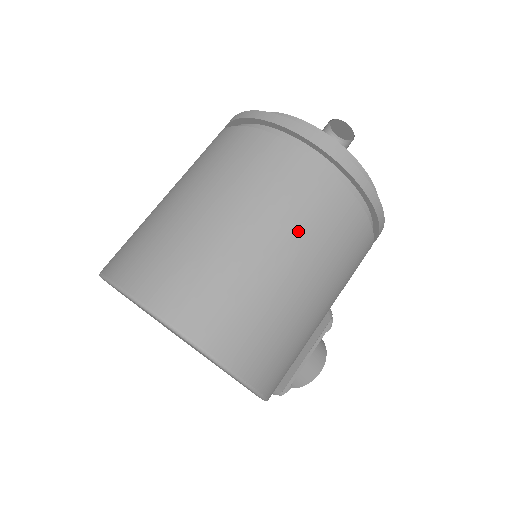
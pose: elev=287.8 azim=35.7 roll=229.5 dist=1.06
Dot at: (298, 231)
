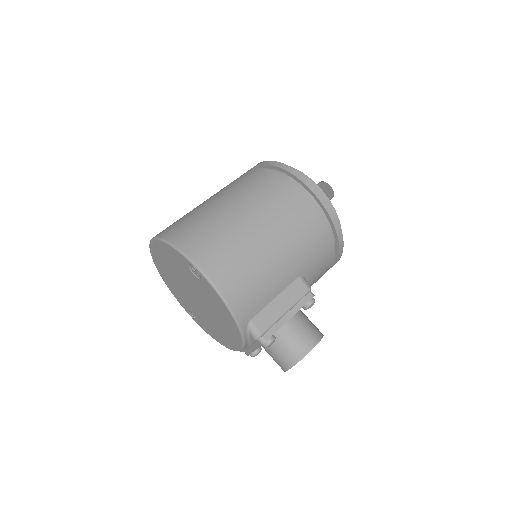
Dot at: (251, 198)
